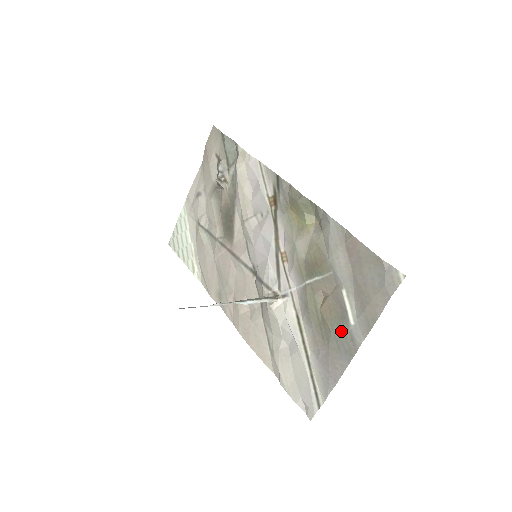
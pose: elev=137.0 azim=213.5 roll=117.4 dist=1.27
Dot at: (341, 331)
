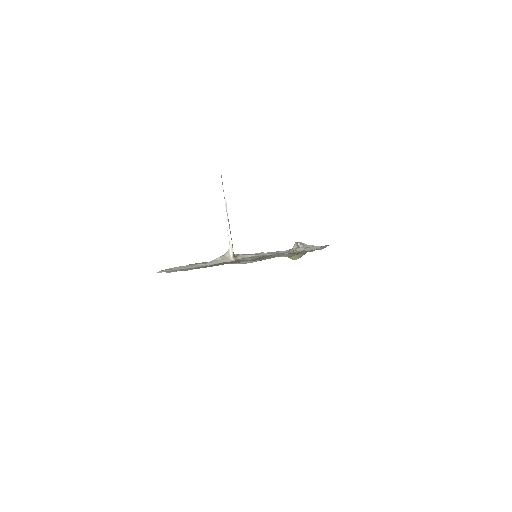
Dot at: (228, 263)
